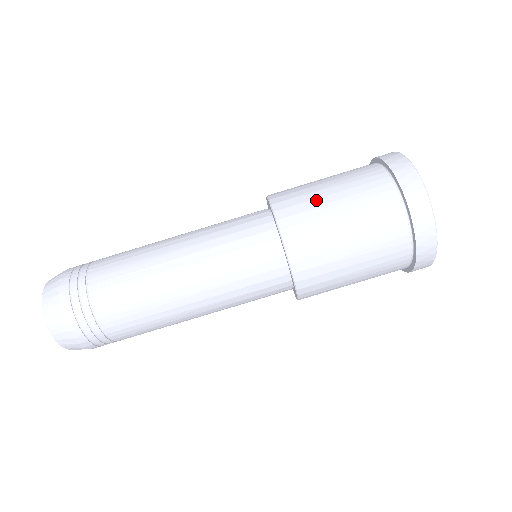
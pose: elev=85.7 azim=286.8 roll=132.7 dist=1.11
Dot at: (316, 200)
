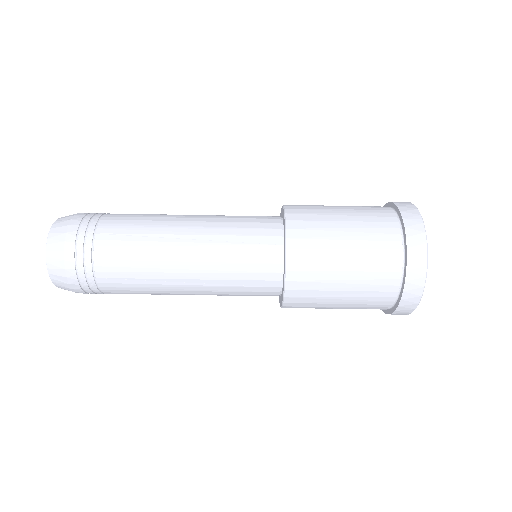
Dot at: (327, 222)
